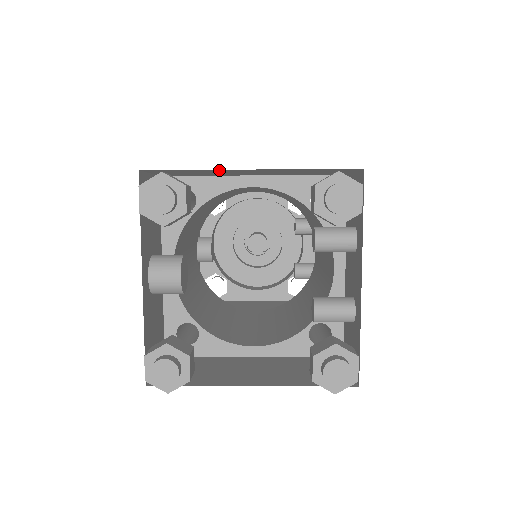
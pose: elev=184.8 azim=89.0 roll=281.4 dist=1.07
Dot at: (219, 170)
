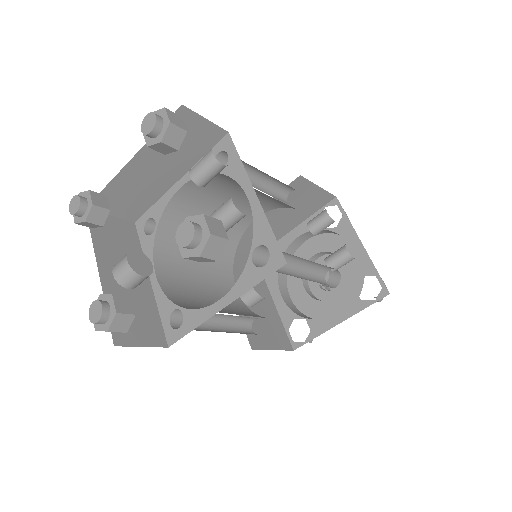
Dot at: (122, 177)
